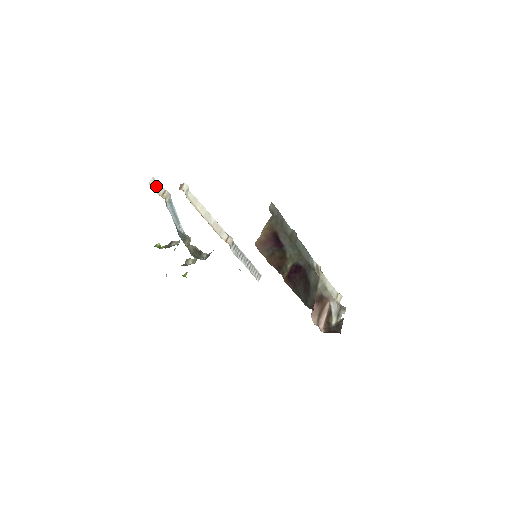
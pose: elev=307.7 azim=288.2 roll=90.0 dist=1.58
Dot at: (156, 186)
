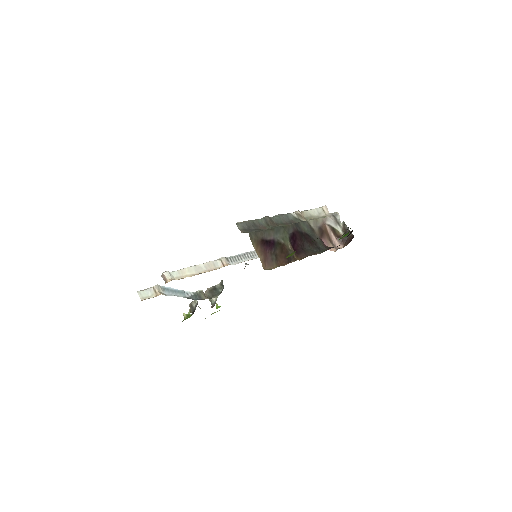
Dot at: (146, 294)
